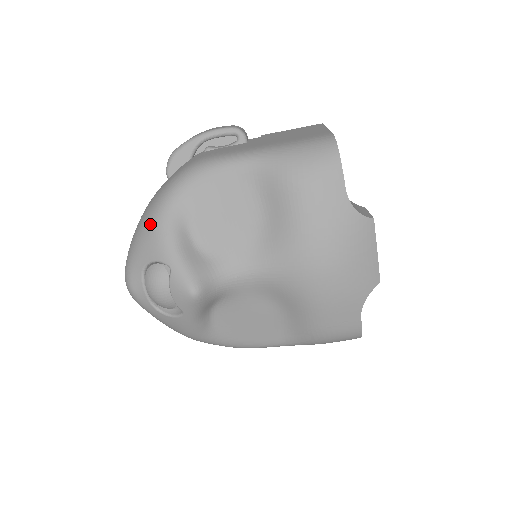
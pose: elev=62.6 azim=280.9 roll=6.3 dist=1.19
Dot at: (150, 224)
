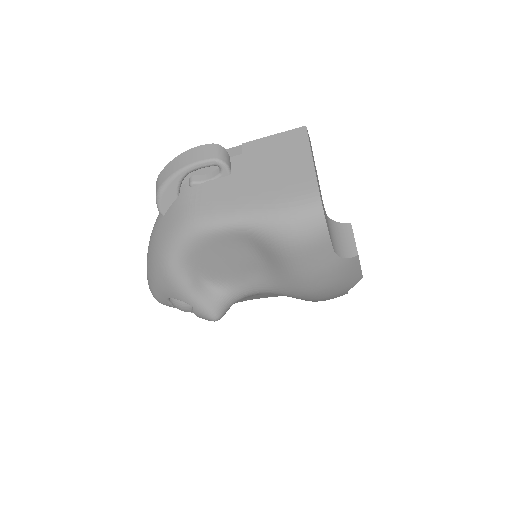
Dot at: (163, 275)
